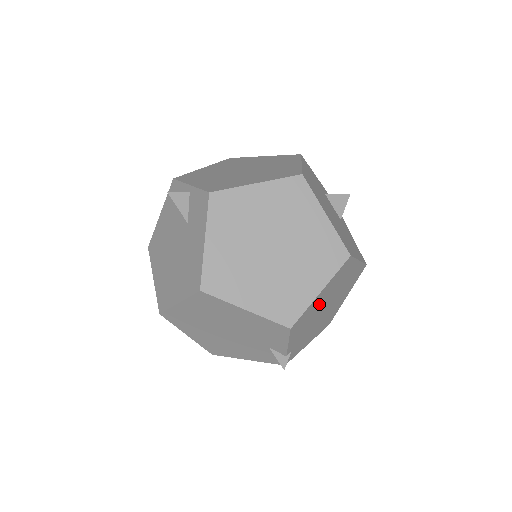
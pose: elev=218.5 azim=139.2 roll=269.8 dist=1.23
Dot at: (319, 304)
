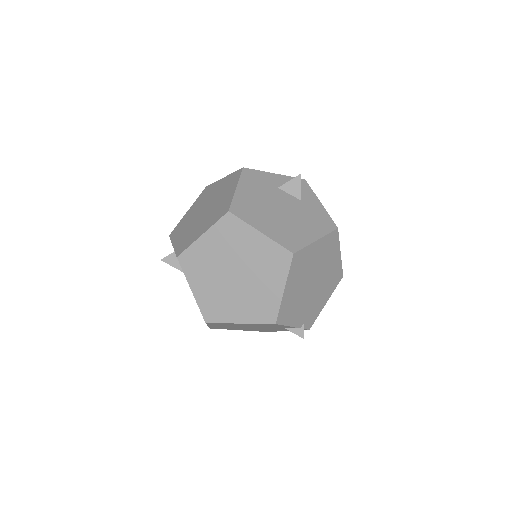
Dot at: (296, 291)
